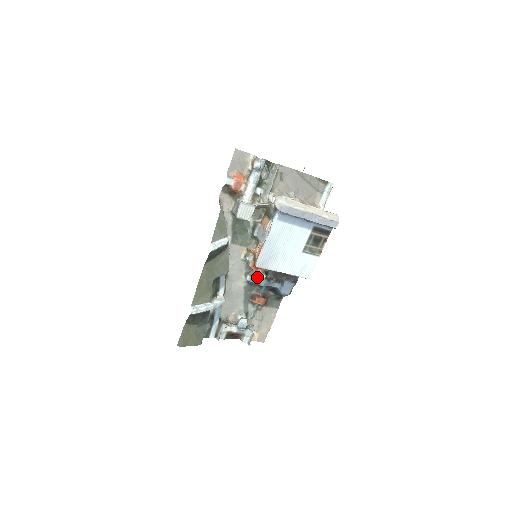
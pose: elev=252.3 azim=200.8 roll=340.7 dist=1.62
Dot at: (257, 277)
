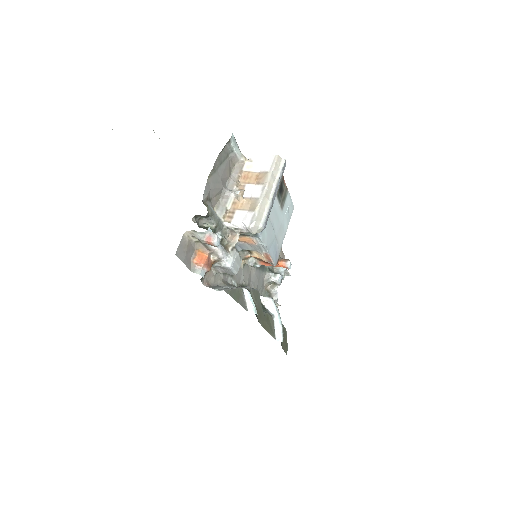
Dot at: occluded
